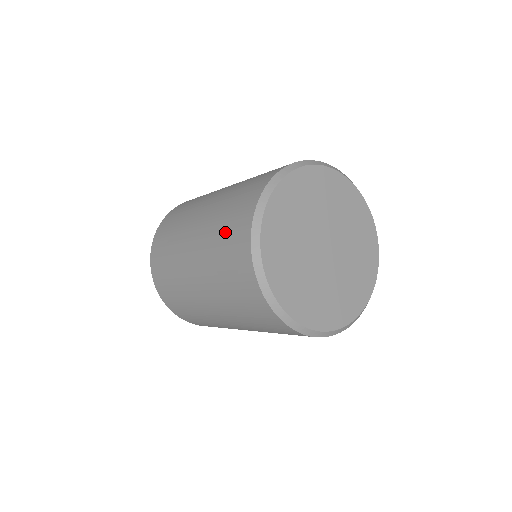
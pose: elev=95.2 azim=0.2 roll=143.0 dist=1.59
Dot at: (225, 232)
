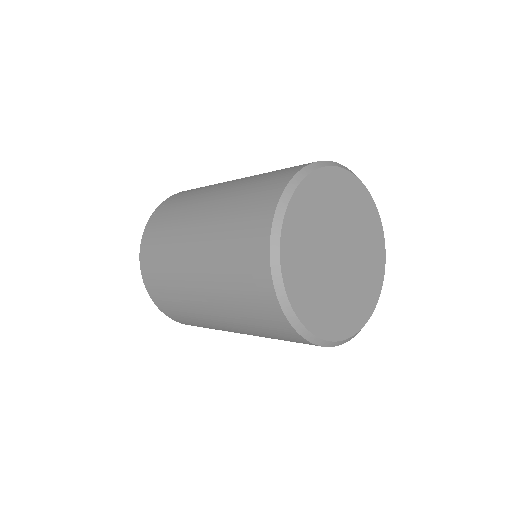
Dot at: (254, 318)
